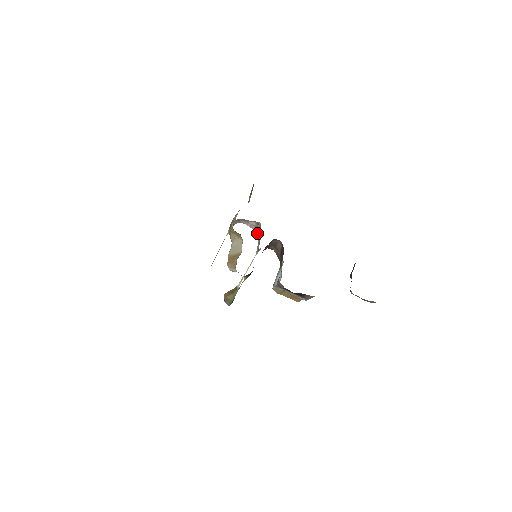
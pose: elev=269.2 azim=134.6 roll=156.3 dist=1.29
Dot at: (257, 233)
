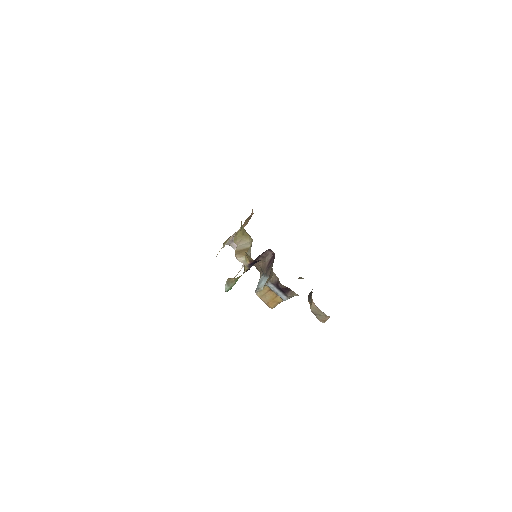
Dot at: occluded
